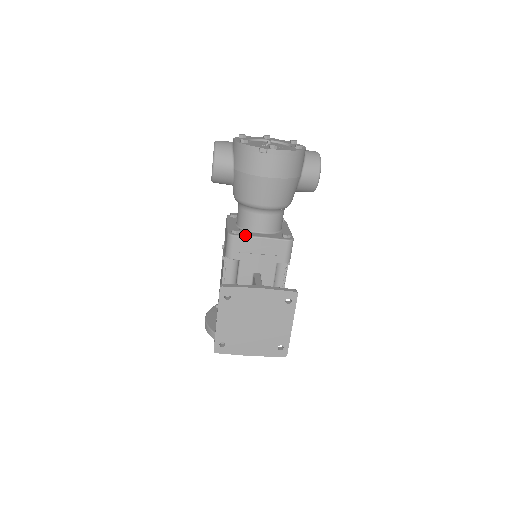
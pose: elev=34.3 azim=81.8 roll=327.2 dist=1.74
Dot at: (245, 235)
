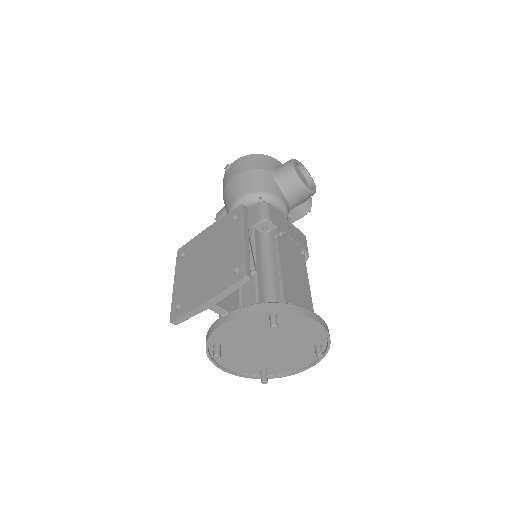
Dot at: occluded
